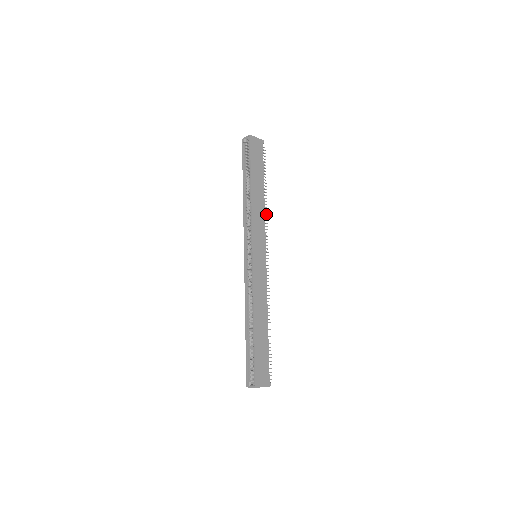
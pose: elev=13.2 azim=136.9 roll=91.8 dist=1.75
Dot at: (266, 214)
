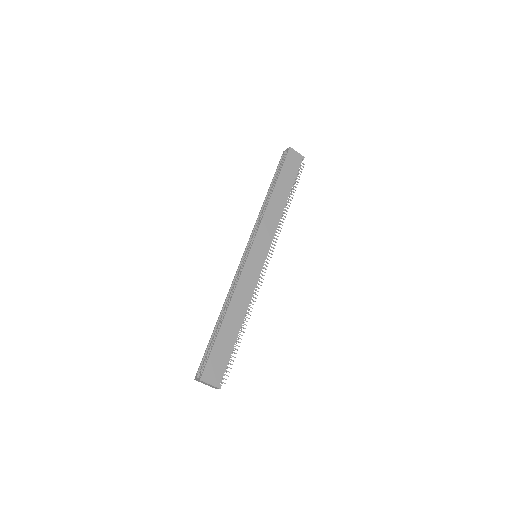
Dot at: (283, 222)
